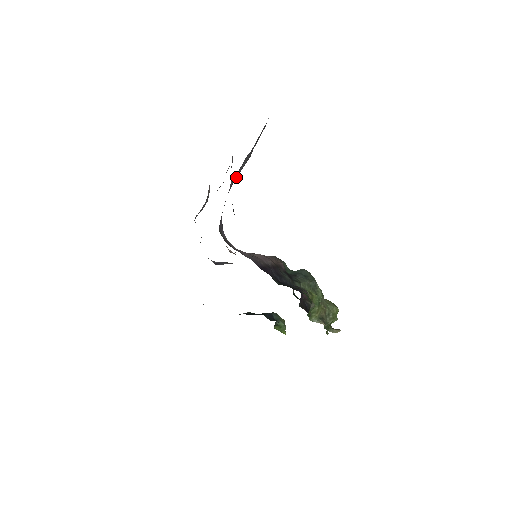
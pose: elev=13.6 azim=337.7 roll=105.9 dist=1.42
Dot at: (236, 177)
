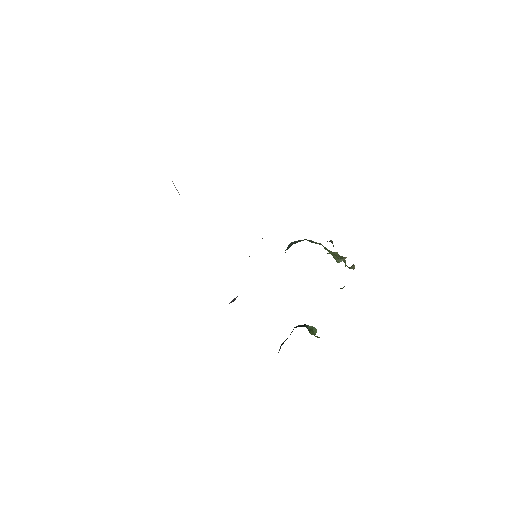
Dot at: occluded
